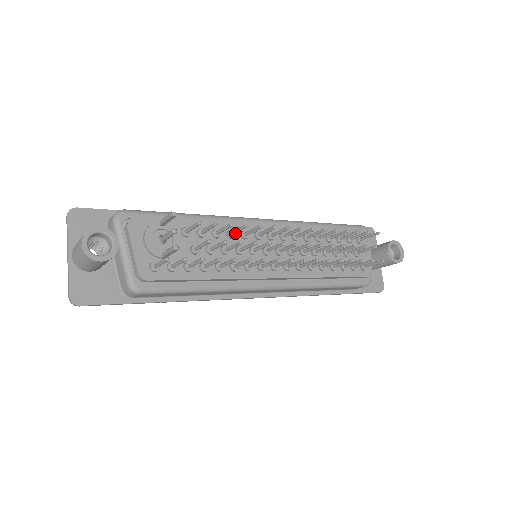
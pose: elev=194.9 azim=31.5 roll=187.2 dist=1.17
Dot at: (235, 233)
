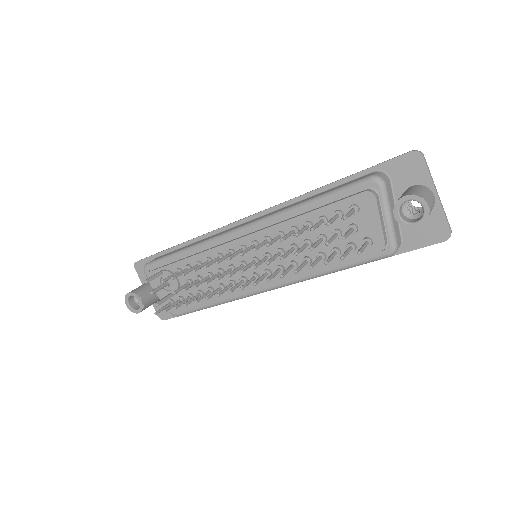
Dot at: occluded
